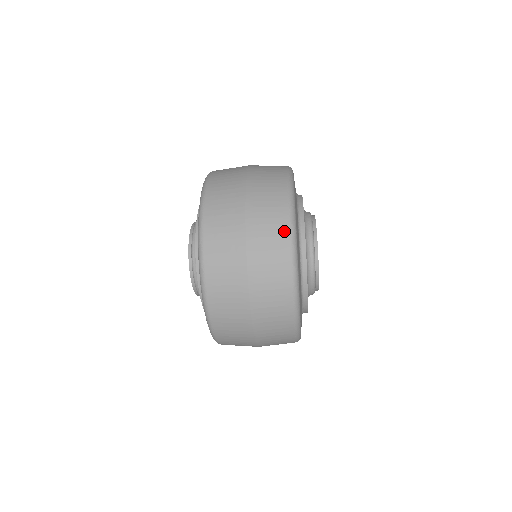
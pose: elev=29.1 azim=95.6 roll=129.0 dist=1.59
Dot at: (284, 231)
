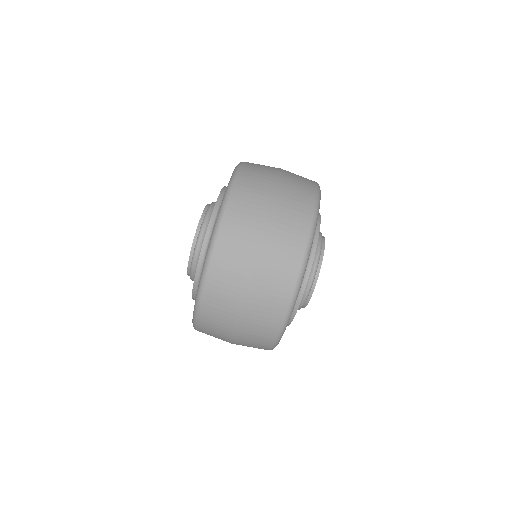
Dot at: occluded
